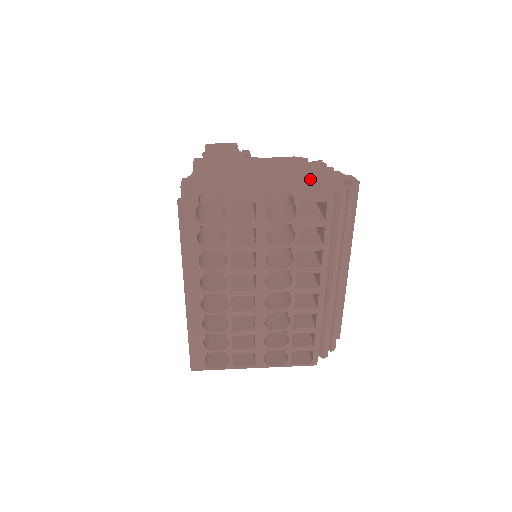
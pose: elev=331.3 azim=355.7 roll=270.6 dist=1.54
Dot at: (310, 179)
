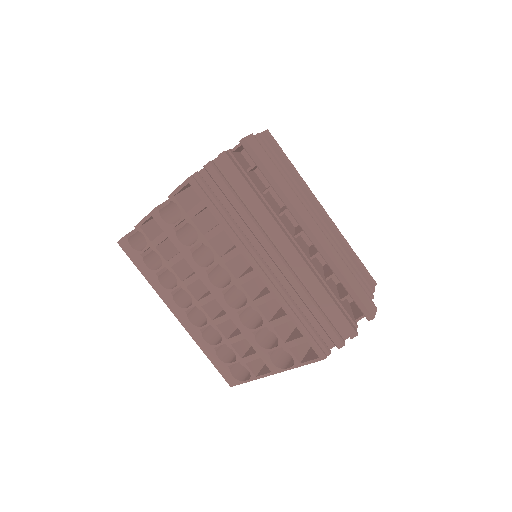
Dot at: occluded
